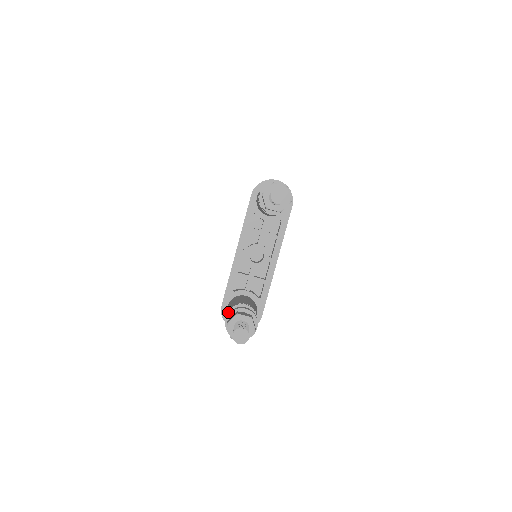
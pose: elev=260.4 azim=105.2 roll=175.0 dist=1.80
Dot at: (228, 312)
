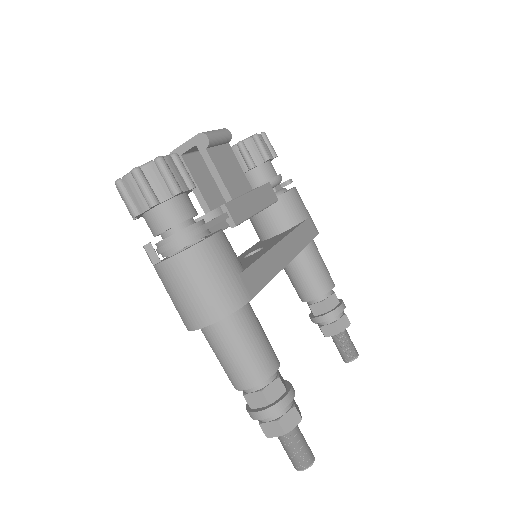
Dot at: occluded
